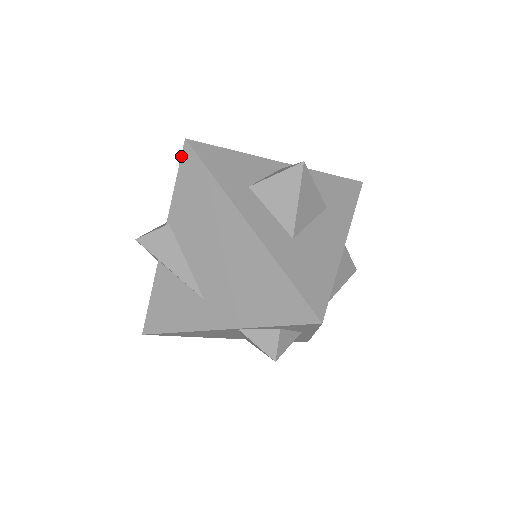
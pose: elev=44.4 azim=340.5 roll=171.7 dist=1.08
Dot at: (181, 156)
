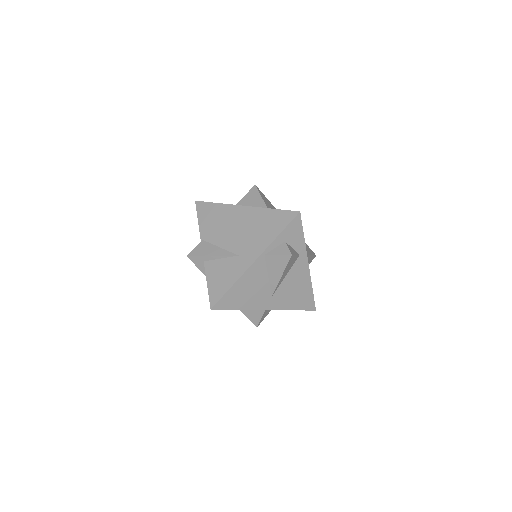
Dot at: (196, 208)
